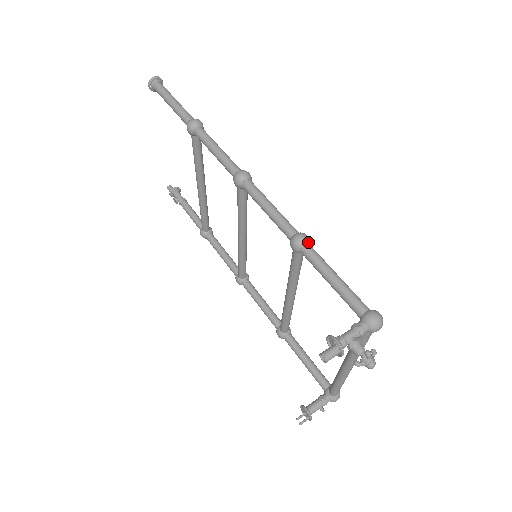
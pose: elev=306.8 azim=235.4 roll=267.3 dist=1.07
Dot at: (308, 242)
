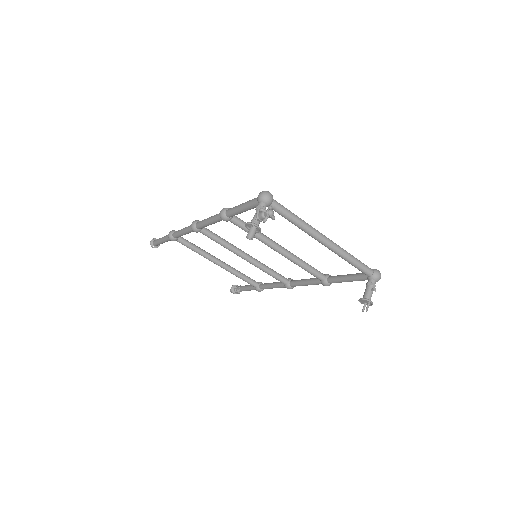
Dot at: (226, 209)
